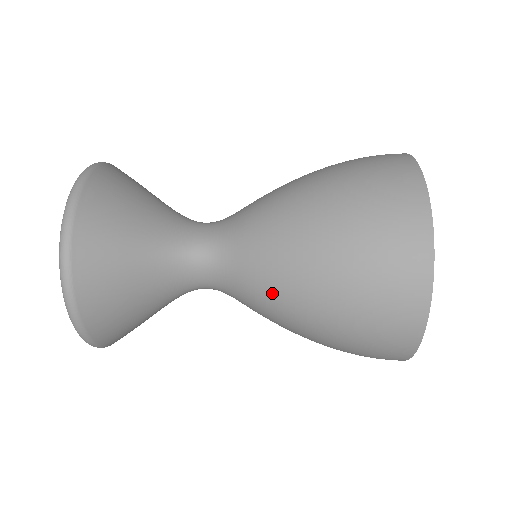
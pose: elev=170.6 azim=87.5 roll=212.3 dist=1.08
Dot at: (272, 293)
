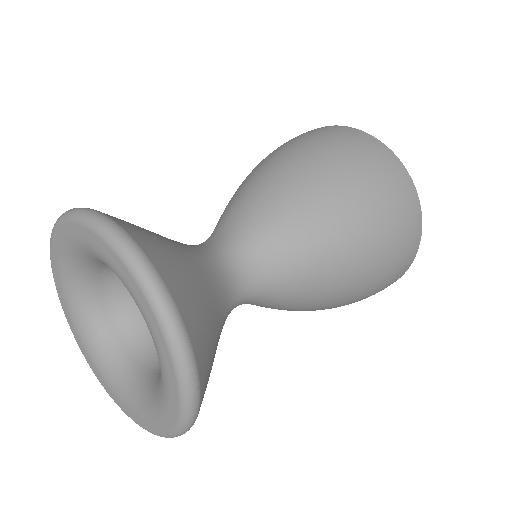
Dot at: (292, 310)
